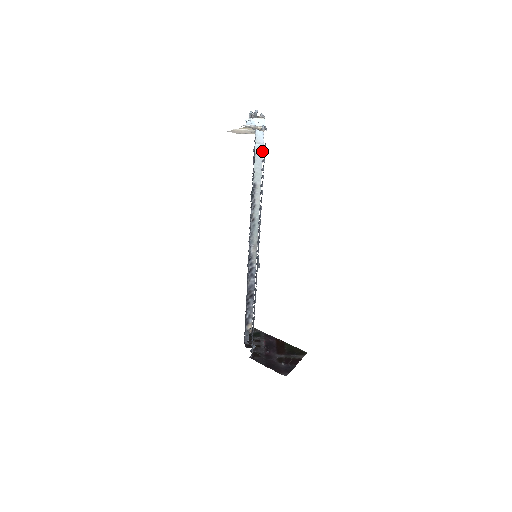
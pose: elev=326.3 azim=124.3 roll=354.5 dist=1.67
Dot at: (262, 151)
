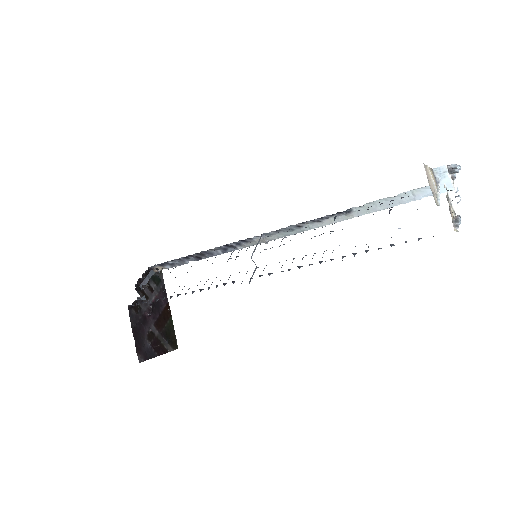
Dot at: (403, 202)
